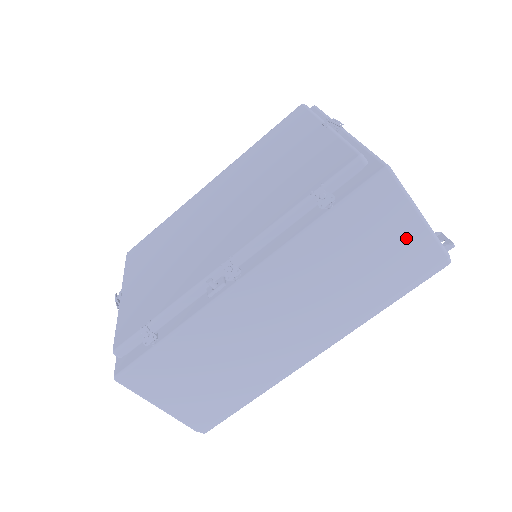
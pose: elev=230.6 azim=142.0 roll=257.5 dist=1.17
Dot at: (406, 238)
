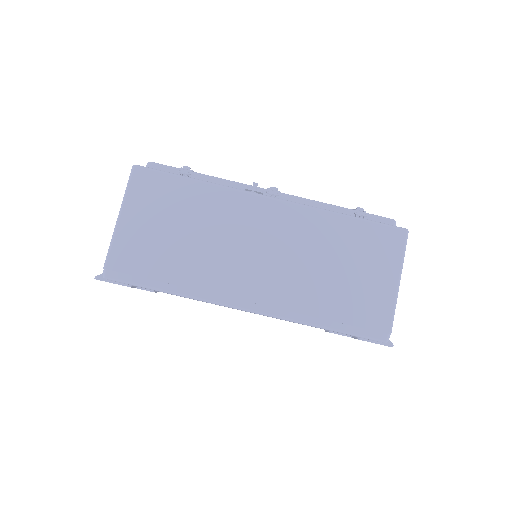
Dot at: (380, 286)
